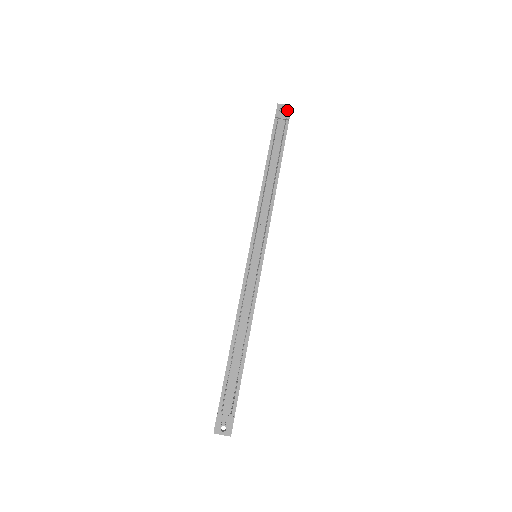
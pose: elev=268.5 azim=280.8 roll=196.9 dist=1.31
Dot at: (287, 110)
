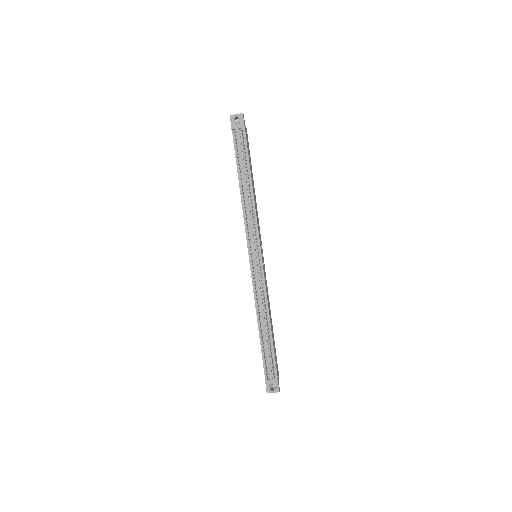
Dot at: (240, 119)
